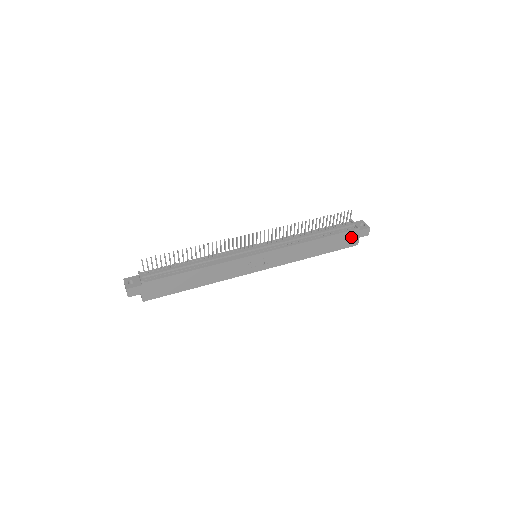
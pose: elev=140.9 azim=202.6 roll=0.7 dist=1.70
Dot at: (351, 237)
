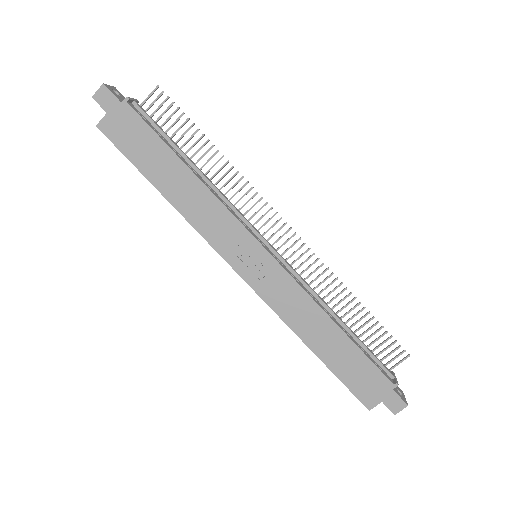
Dot at: (375, 385)
